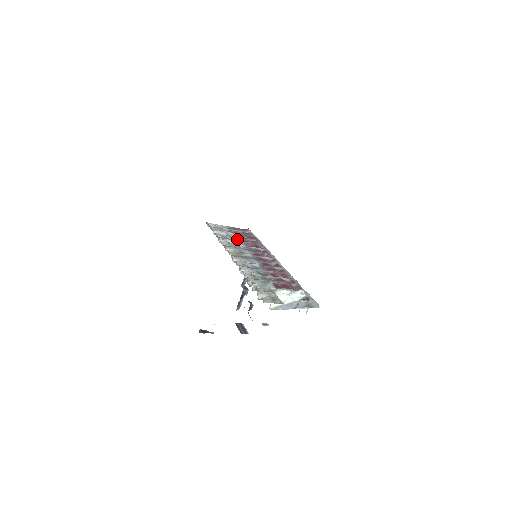
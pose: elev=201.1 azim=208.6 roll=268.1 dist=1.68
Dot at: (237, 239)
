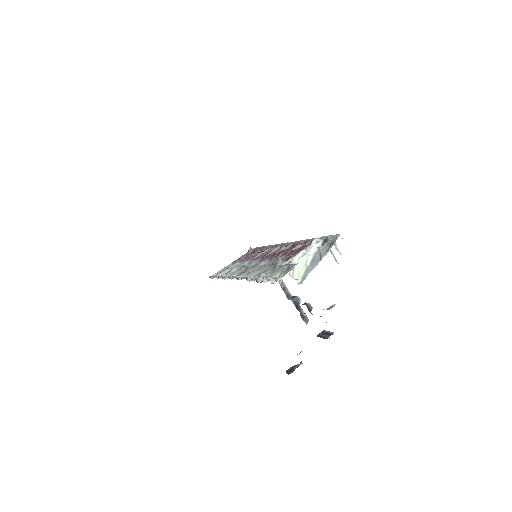
Dot at: (241, 263)
